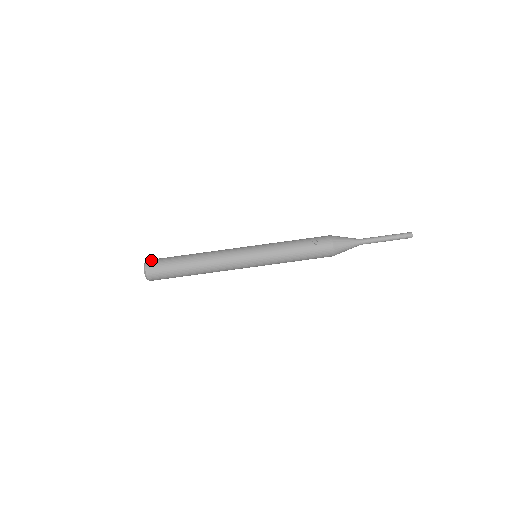
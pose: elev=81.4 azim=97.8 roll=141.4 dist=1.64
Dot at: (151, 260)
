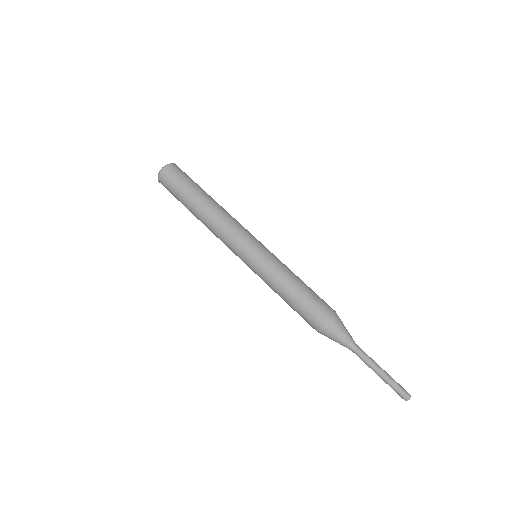
Dot at: occluded
